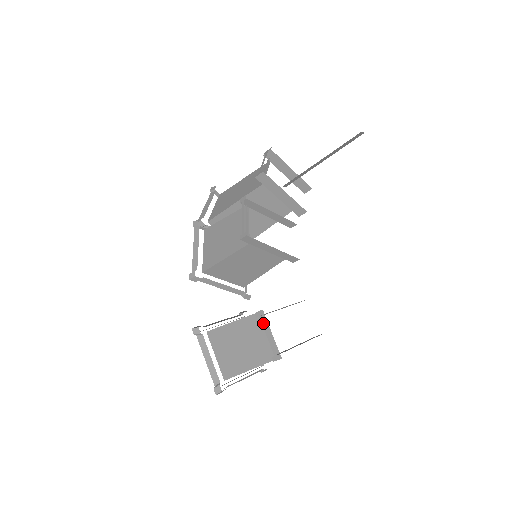
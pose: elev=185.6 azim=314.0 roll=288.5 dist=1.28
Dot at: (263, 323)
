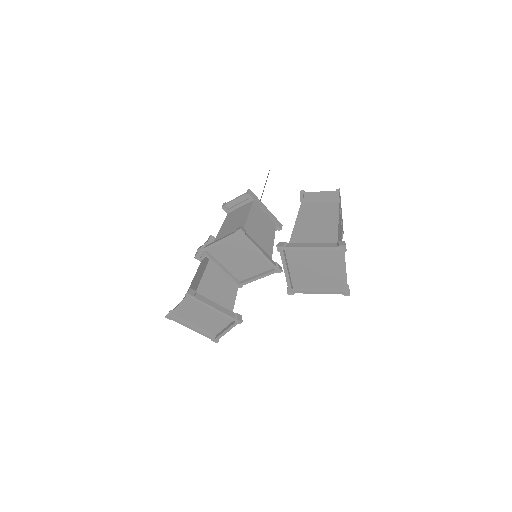
Dot at: (309, 192)
